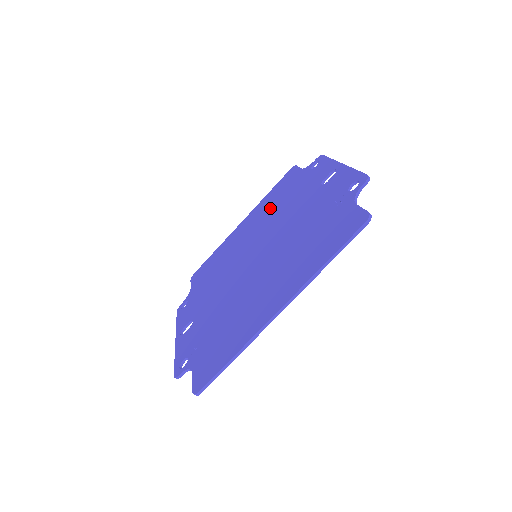
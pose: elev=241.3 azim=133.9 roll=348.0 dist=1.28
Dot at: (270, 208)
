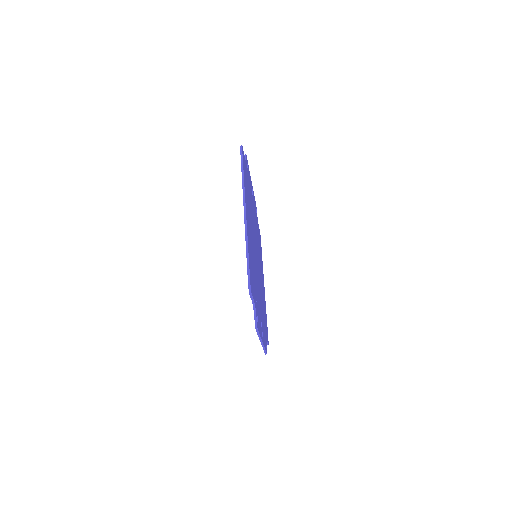
Dot at: occluded
